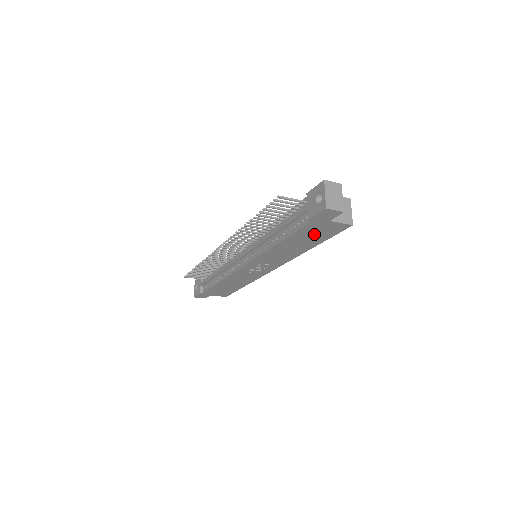
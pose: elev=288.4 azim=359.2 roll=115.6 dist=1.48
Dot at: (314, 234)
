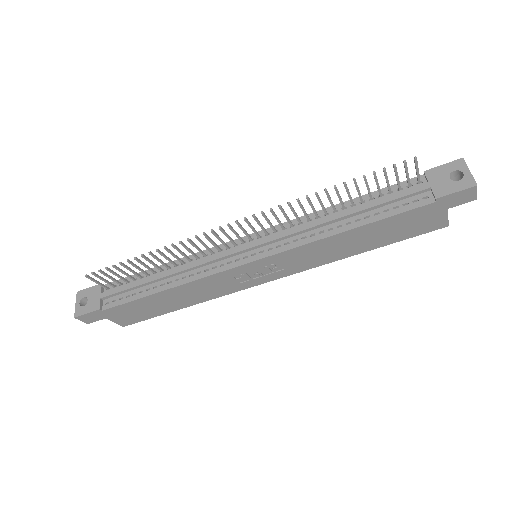
Dot at: (403, 227)
